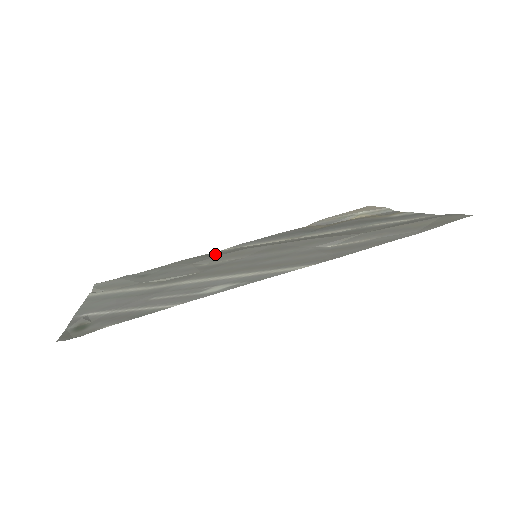
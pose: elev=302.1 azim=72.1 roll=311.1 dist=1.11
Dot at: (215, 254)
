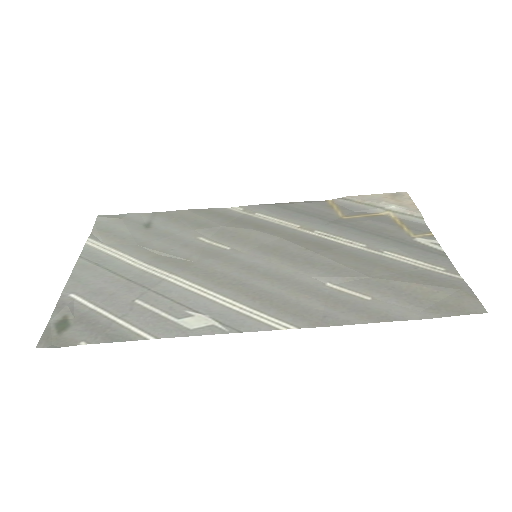
Dot at: (222, 218)
